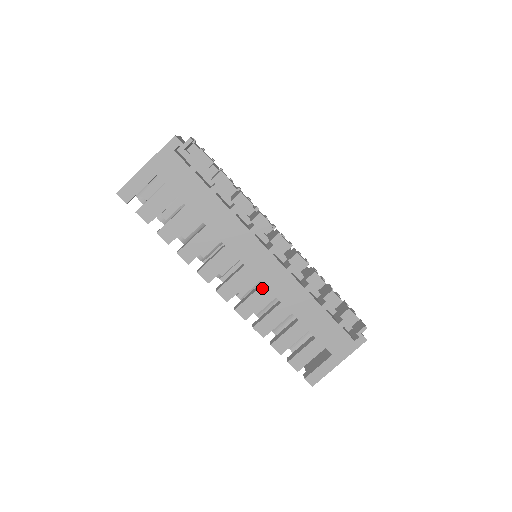
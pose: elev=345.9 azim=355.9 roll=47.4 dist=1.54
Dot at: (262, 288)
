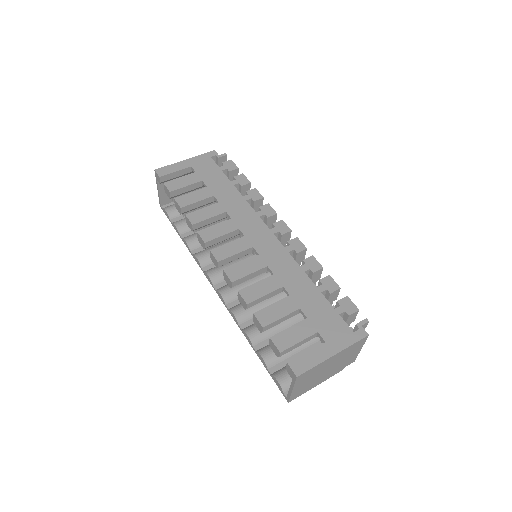
Dot at: (257, 258)
